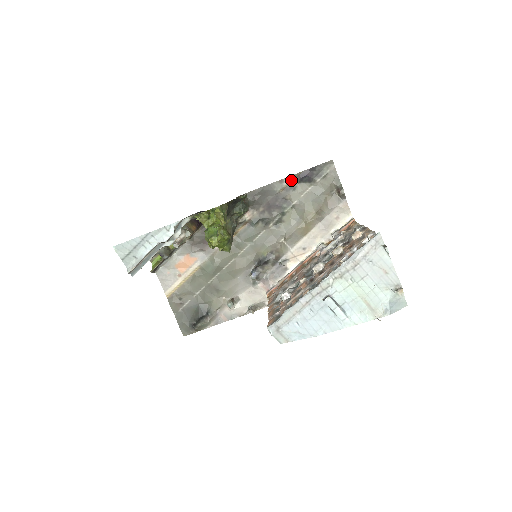
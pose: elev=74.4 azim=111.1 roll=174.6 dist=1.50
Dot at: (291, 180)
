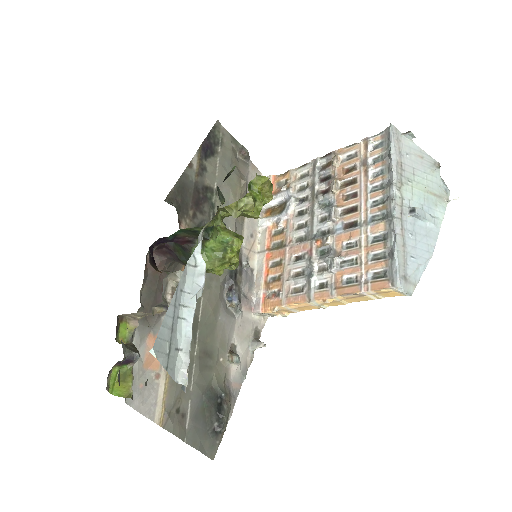
Dot at: (198, 160)
